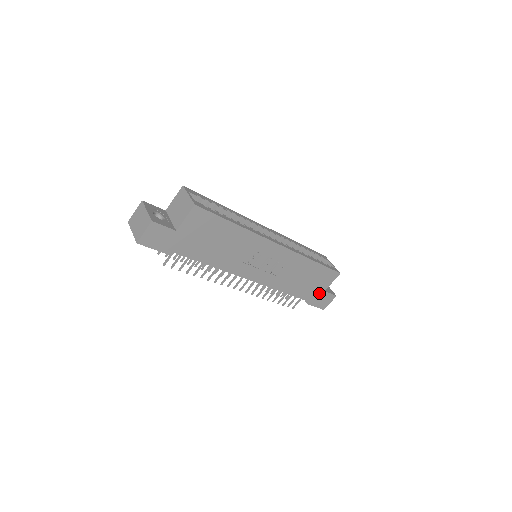
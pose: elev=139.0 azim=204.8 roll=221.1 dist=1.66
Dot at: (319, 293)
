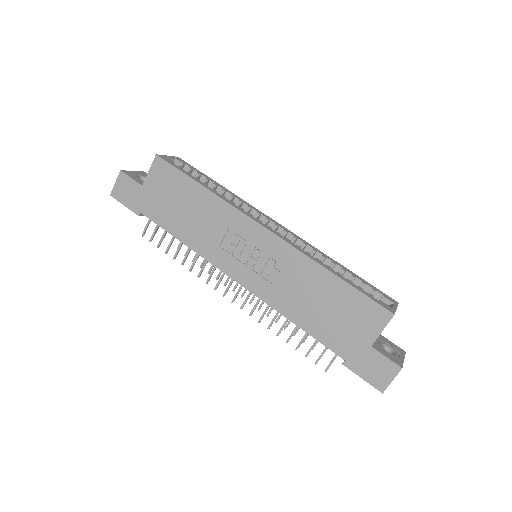
Dot at: (361, 347)
